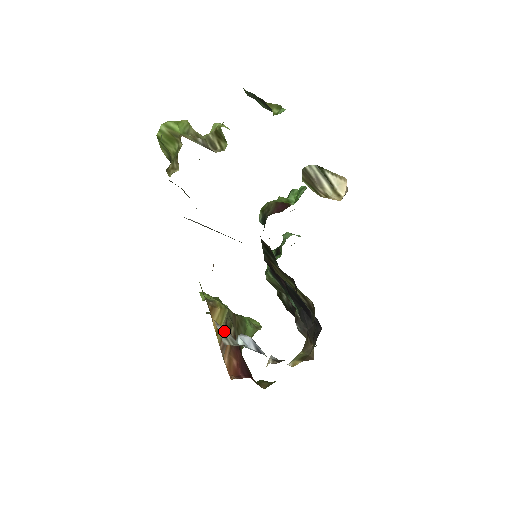
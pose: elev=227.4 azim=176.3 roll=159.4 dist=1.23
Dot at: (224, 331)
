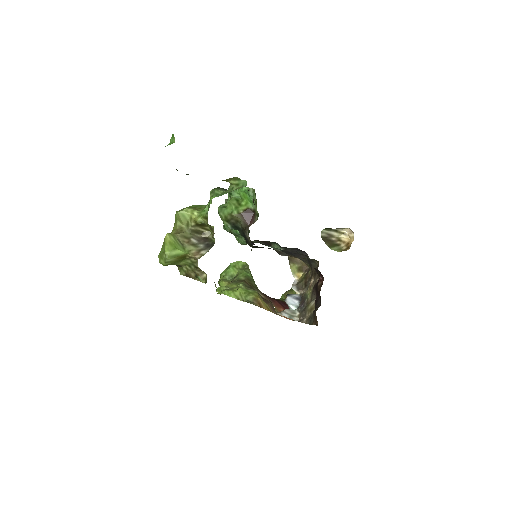
Dot at: (286, 313)
